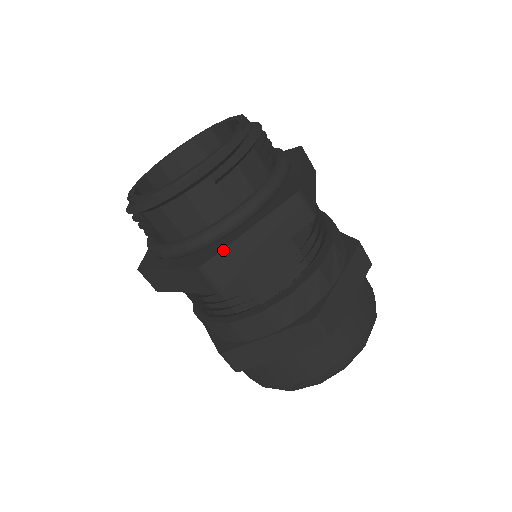
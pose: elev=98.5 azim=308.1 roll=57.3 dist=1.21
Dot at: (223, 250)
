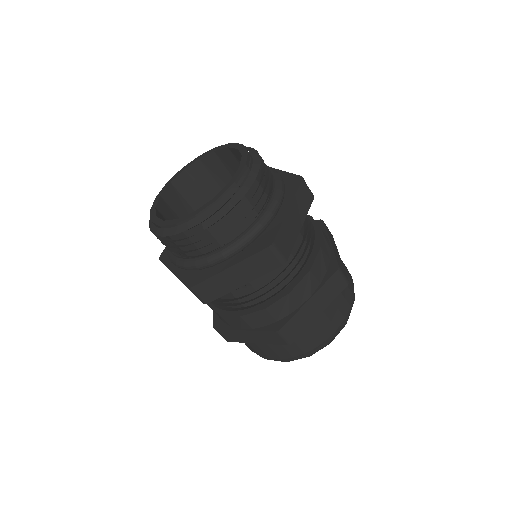
Dot at: (207, 280)
